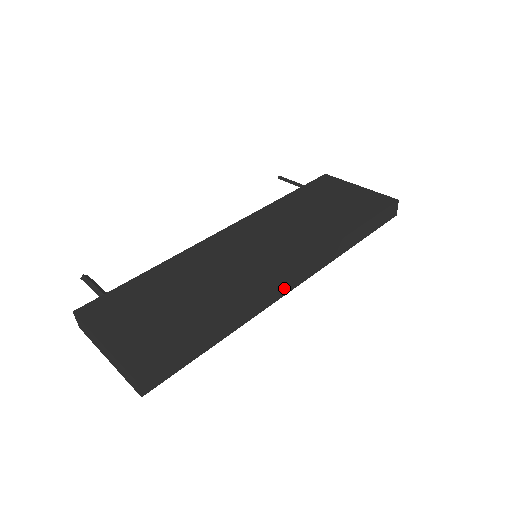
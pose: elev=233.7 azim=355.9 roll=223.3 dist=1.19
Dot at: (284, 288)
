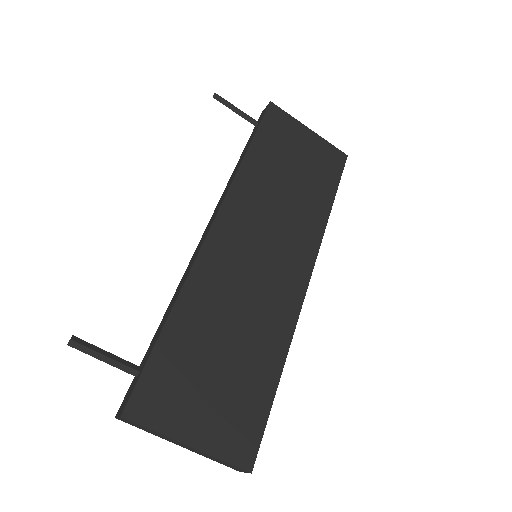
Dot at: occluded
